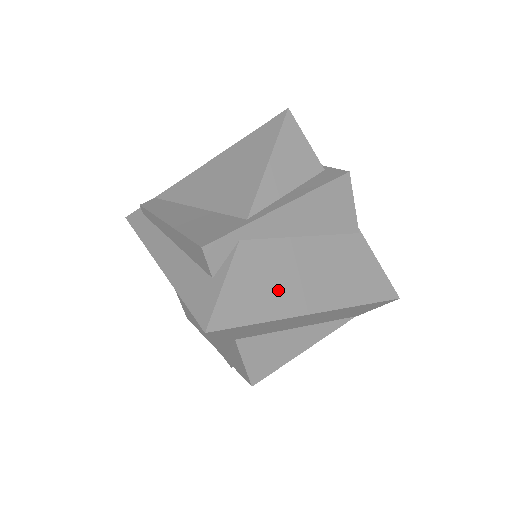
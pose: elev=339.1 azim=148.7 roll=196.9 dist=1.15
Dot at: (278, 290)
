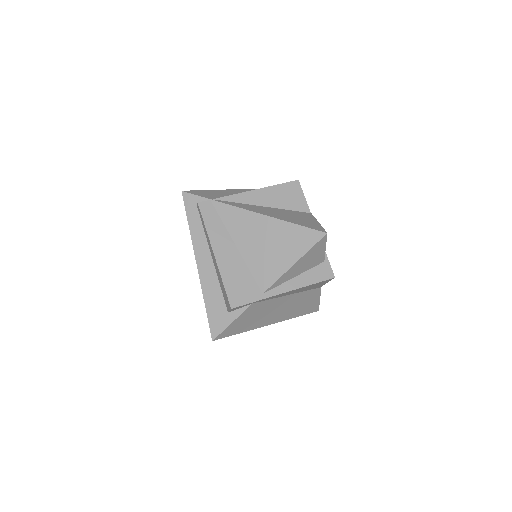
Dot at: (258, 319)
